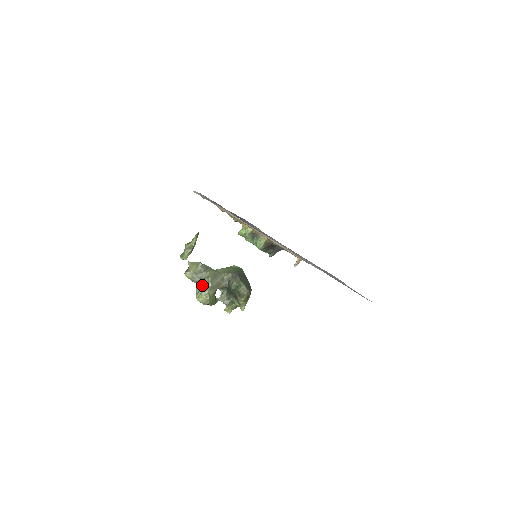
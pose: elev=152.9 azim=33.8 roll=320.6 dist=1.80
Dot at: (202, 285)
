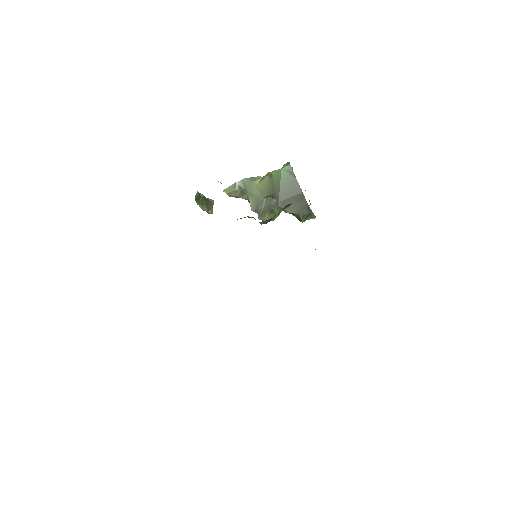
Dot at: occluded
